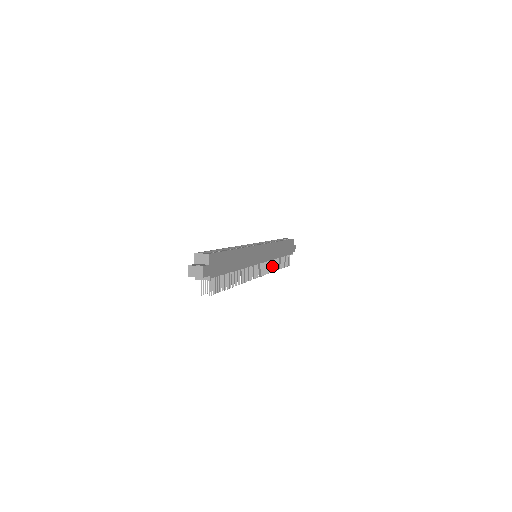
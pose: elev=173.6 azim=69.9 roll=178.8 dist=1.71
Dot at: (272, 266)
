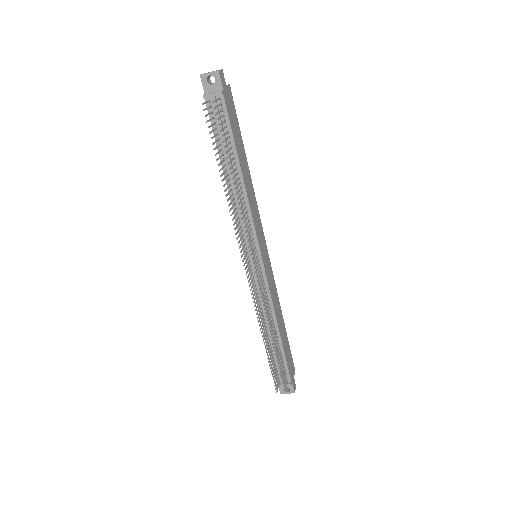
Dot at: (268, 316)
